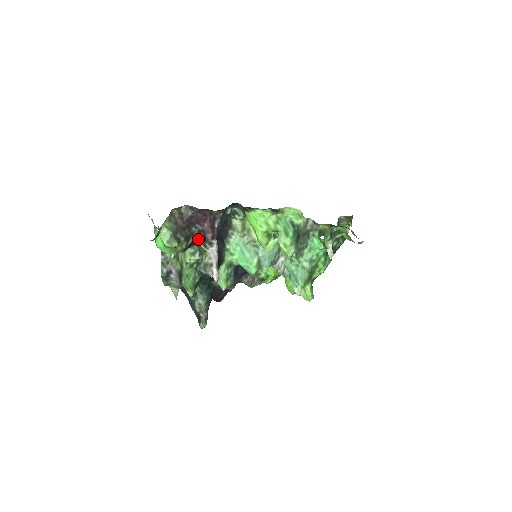
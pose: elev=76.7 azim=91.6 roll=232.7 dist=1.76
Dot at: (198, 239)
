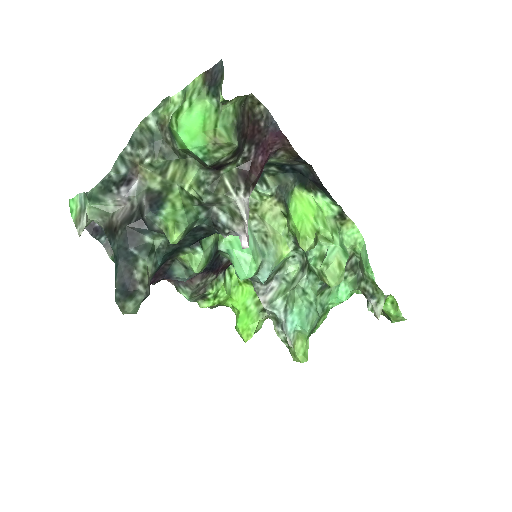
Dot at: (229, 168)
